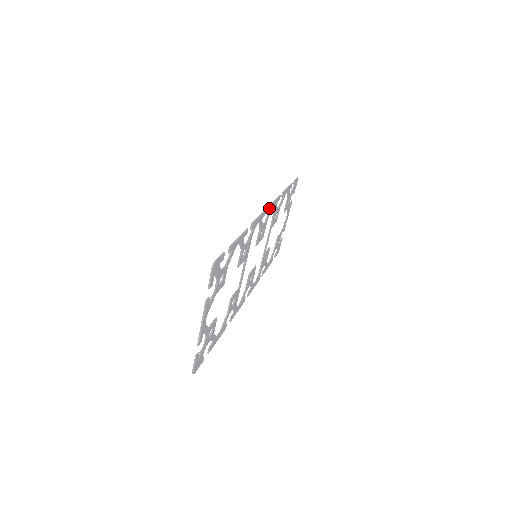
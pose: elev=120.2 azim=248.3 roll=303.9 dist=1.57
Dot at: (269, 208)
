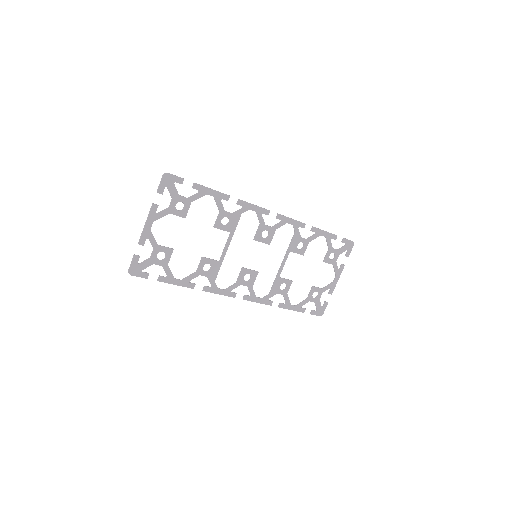
Dot at: (278, 216)
